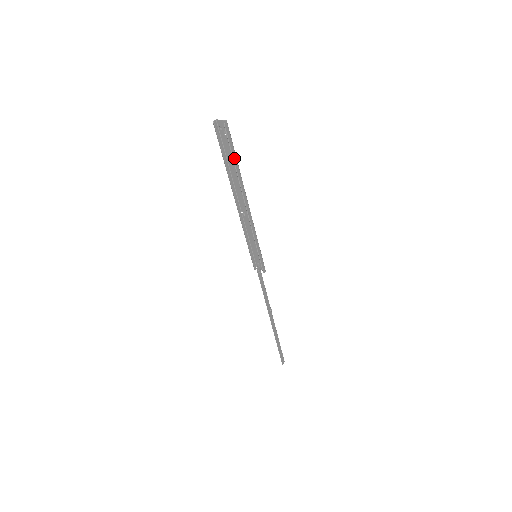
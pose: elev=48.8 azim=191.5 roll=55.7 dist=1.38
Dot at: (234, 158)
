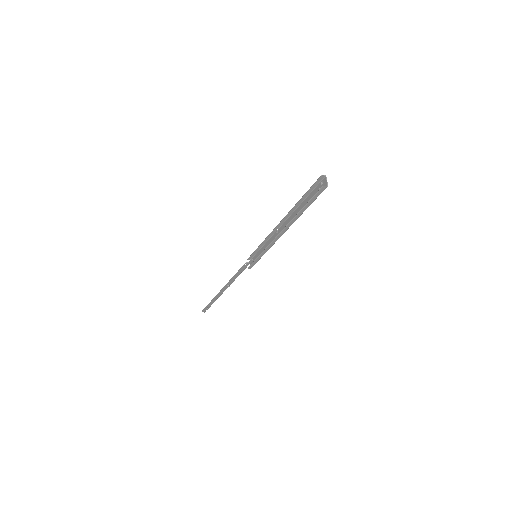
Dot at: (306, 206)
